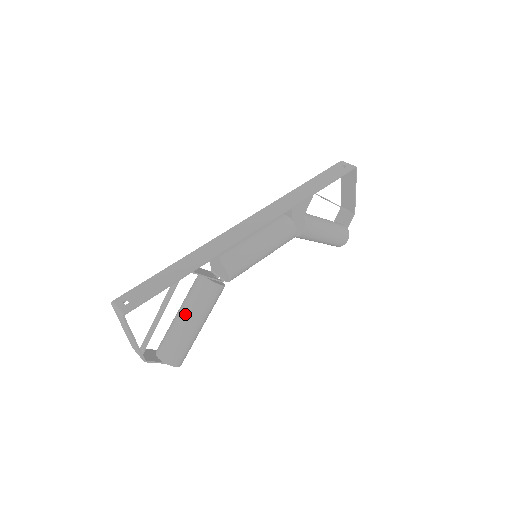
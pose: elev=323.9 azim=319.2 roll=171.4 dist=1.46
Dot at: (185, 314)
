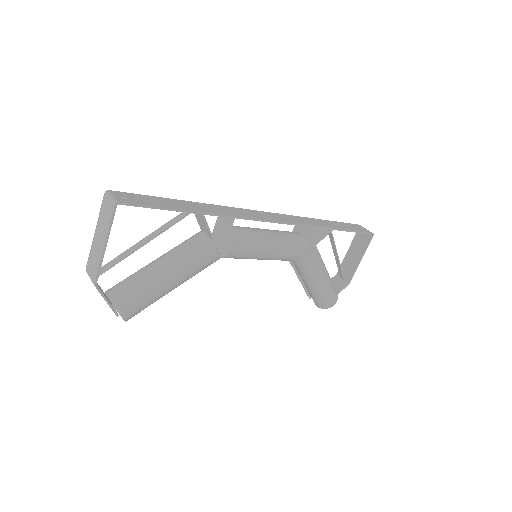
Dot at: (166, 261)
